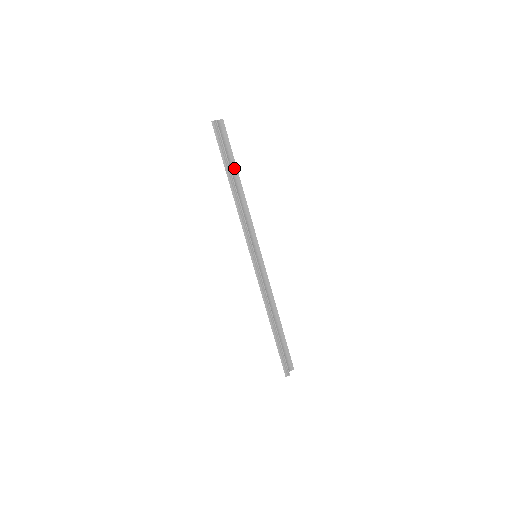
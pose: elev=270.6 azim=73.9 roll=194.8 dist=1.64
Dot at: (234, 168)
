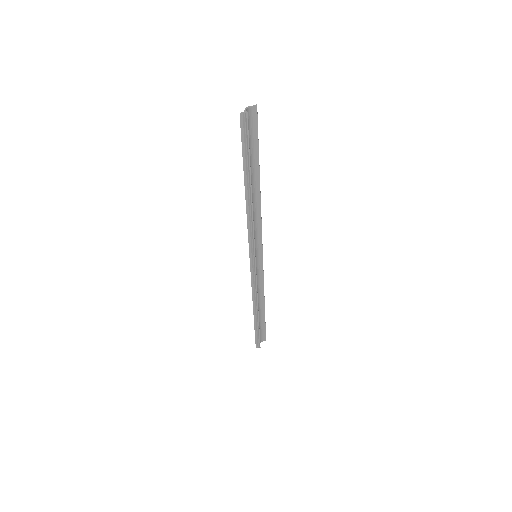
Dot at: (256, 166)
